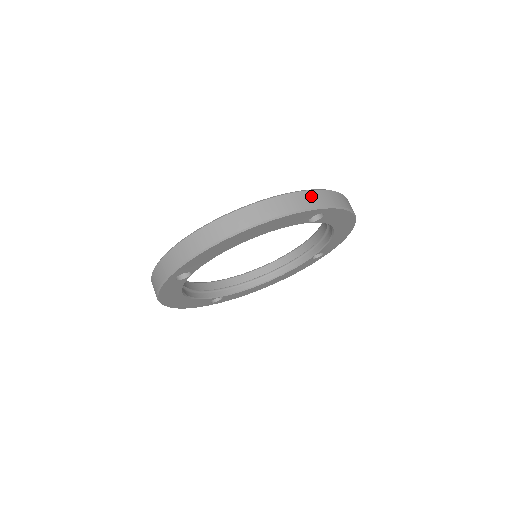
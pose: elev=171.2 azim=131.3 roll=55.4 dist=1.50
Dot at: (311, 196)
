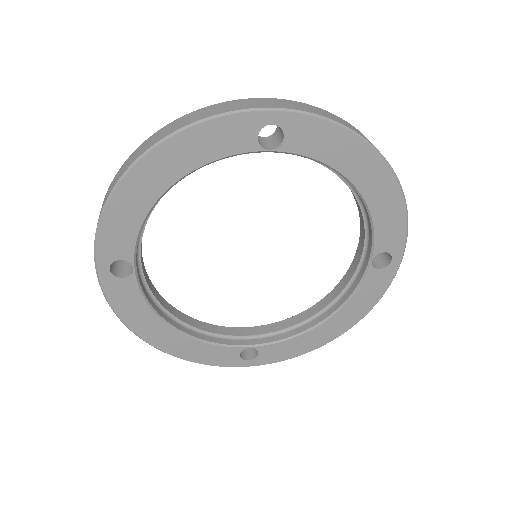
Dot at: (245, 102)
